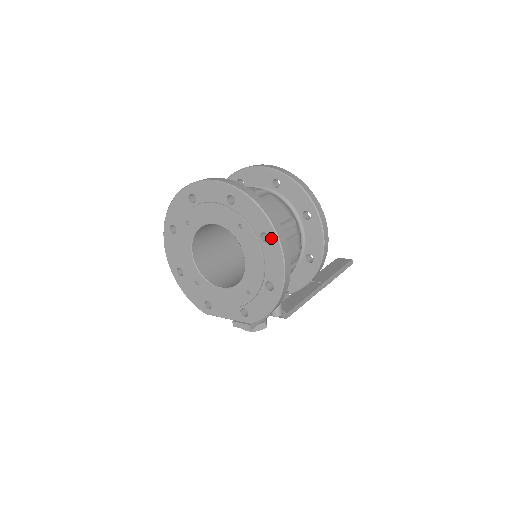
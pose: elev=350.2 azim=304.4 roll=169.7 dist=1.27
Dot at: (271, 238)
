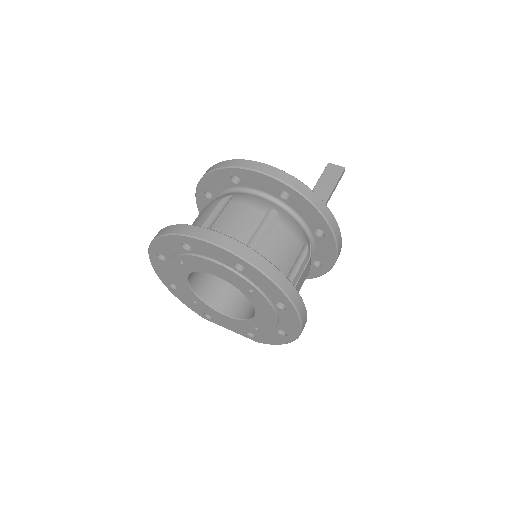
Dot at: (289, 309)
